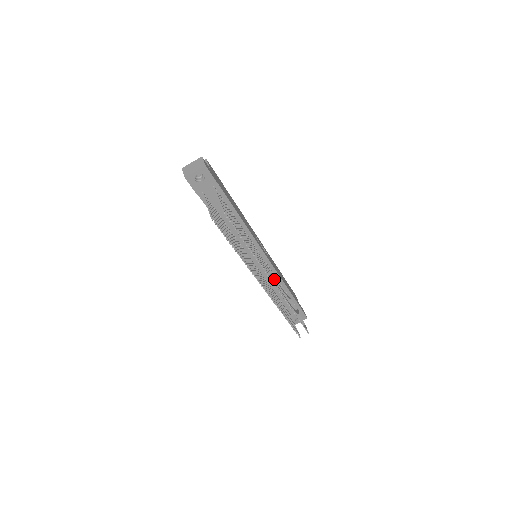
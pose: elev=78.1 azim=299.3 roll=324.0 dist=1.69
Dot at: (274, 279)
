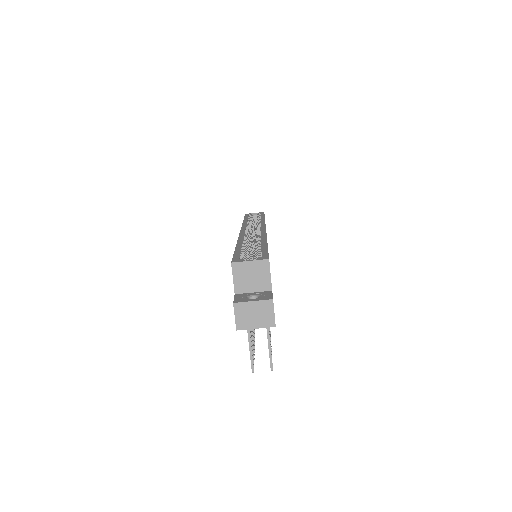
Dot at: occluded
